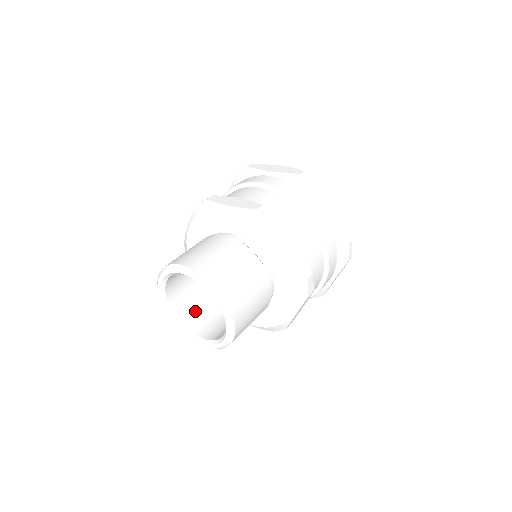
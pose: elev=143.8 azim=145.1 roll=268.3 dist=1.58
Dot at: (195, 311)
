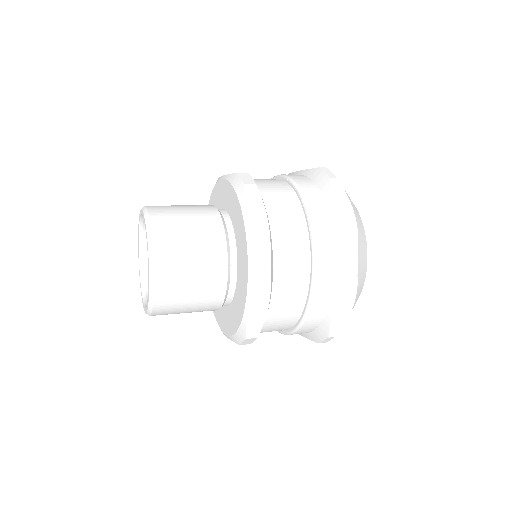
Dot at: occluded
